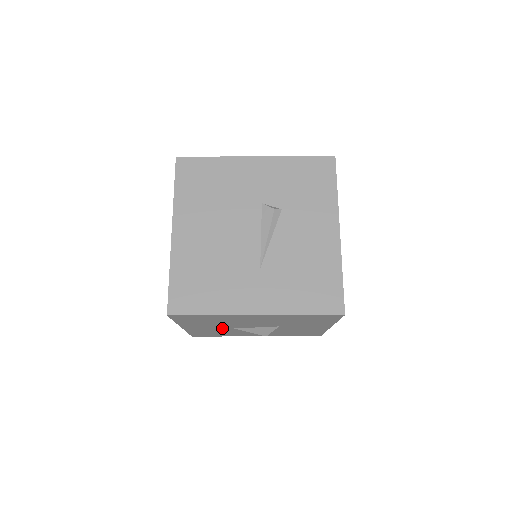
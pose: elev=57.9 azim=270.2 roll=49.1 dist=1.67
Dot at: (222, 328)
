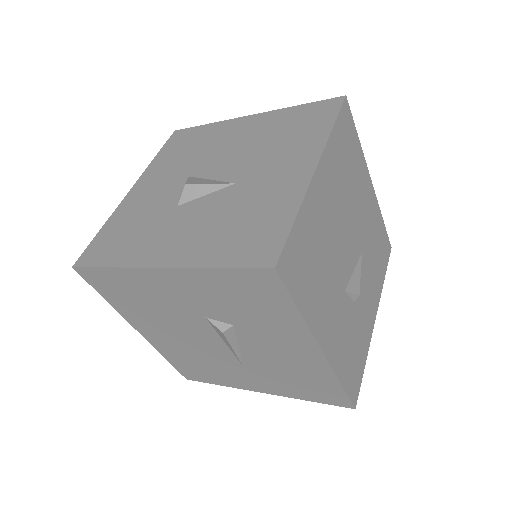
Dot at: occluded
